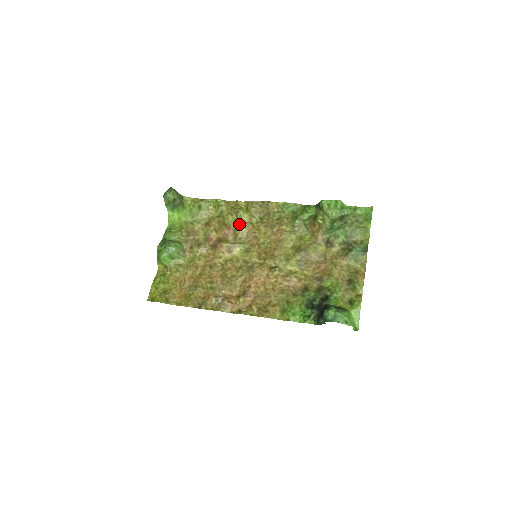
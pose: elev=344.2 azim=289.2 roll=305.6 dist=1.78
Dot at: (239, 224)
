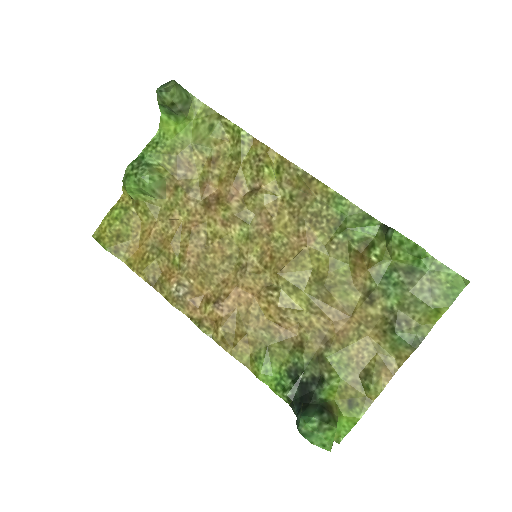
Dot at: (256, 188)
